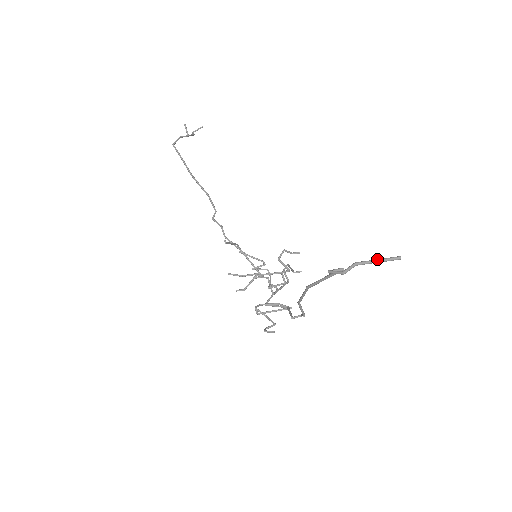
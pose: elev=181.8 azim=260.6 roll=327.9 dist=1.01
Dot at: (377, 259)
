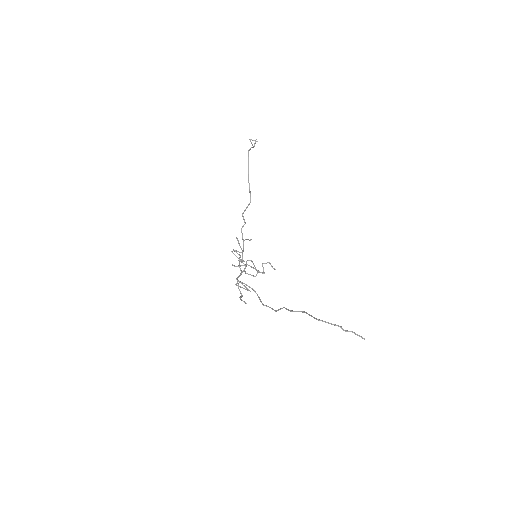
Dot at: (358, 335)
